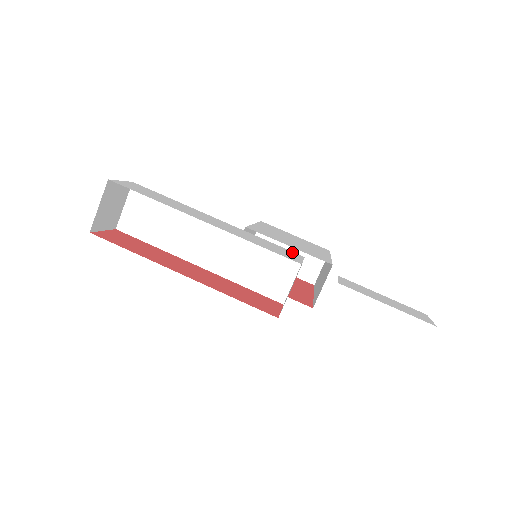
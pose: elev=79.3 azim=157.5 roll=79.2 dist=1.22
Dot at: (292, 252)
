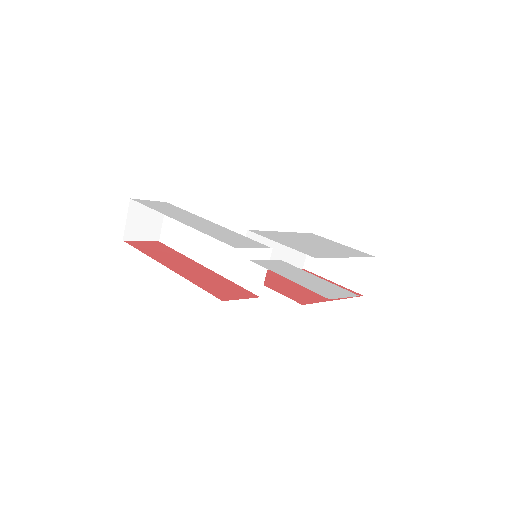
Dot at: (260, 244)
